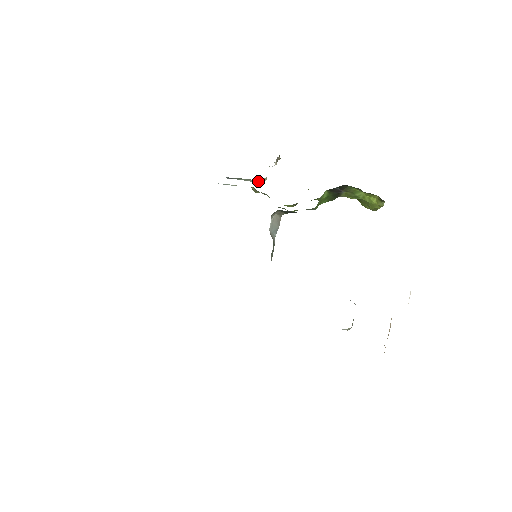
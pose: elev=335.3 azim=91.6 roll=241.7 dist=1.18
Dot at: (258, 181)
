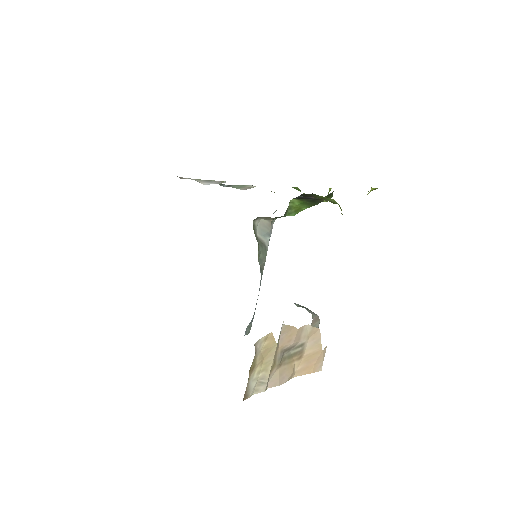
Dot at: (253, 186)
